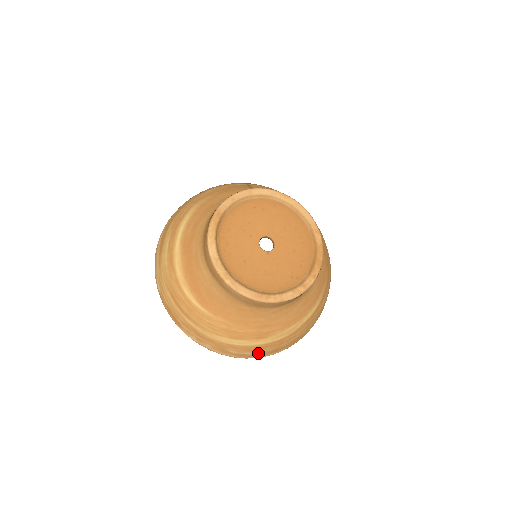
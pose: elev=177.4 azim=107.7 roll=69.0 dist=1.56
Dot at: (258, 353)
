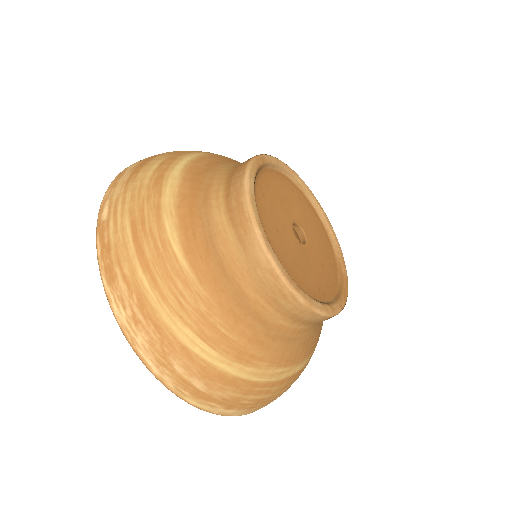
Dot at: (210, 392)
